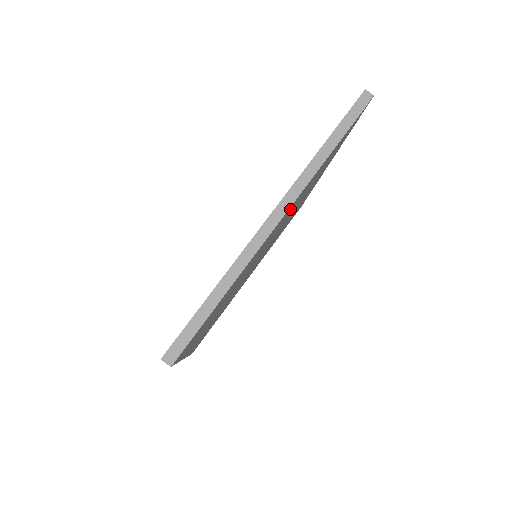
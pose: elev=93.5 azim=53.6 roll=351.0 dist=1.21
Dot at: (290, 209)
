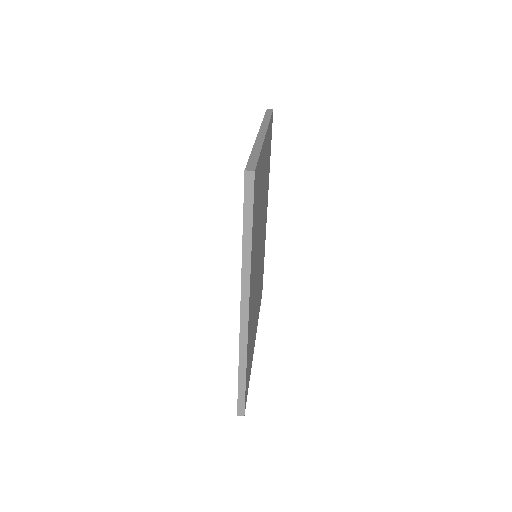
Dot at: (266, 151)
